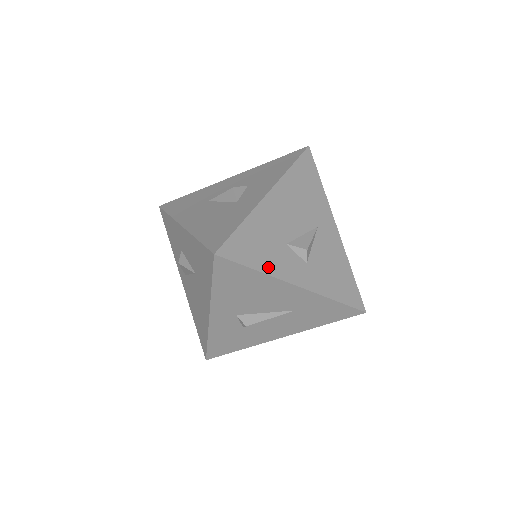
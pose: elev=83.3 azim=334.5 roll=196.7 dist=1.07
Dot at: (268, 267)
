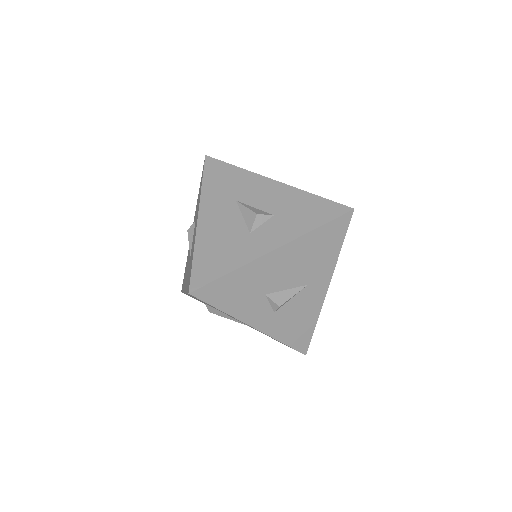
Dot at: (234, 310)
